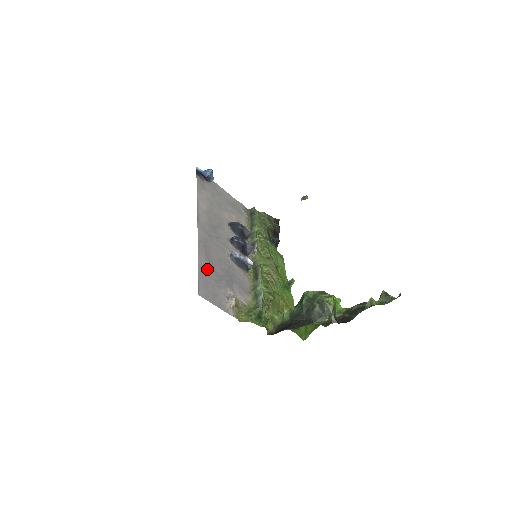
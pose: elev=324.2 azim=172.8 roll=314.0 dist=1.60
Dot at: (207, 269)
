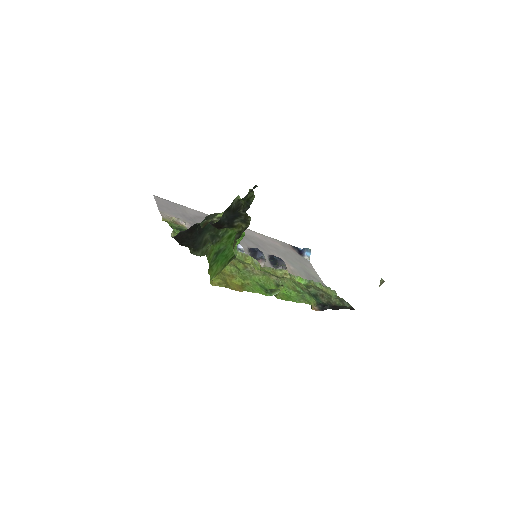
Dot at: (188, 212)
